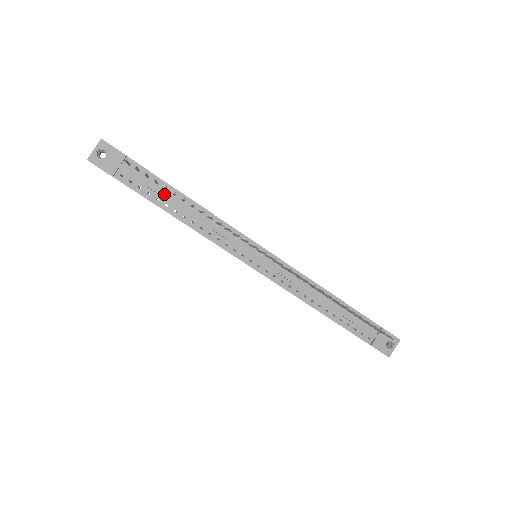
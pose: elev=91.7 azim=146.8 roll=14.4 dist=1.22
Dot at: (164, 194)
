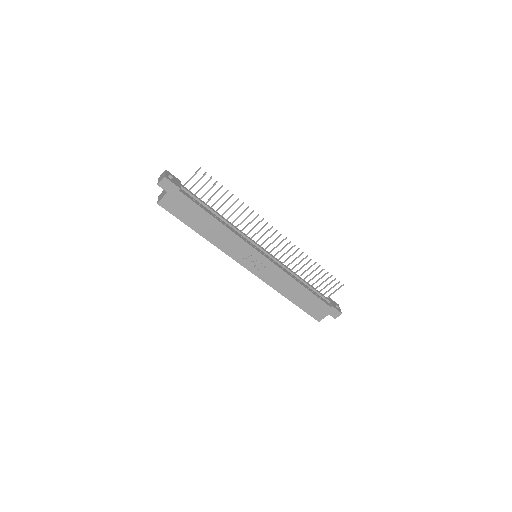
Dot at: (207, 205)
